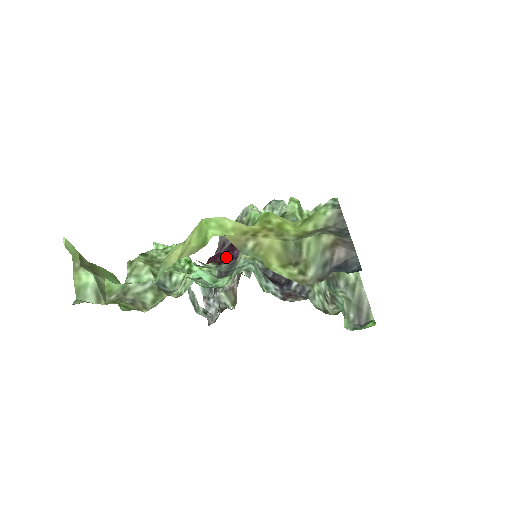
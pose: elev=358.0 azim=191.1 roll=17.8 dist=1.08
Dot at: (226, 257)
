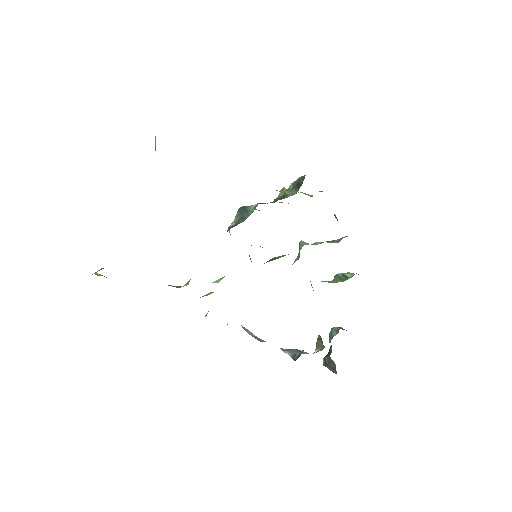
Dot at: occluded
